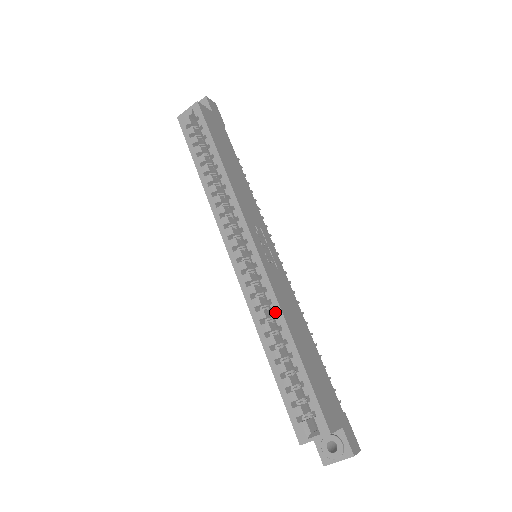
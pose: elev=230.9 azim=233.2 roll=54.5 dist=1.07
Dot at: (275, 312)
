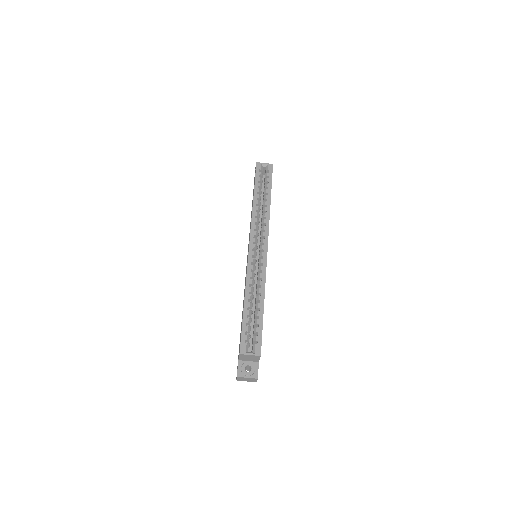
Dot at: (260, 285)
